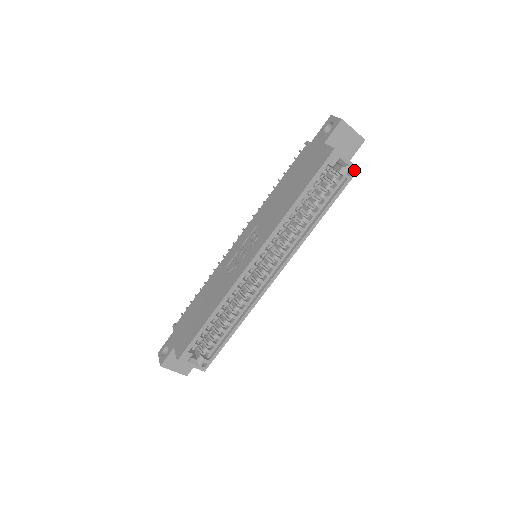
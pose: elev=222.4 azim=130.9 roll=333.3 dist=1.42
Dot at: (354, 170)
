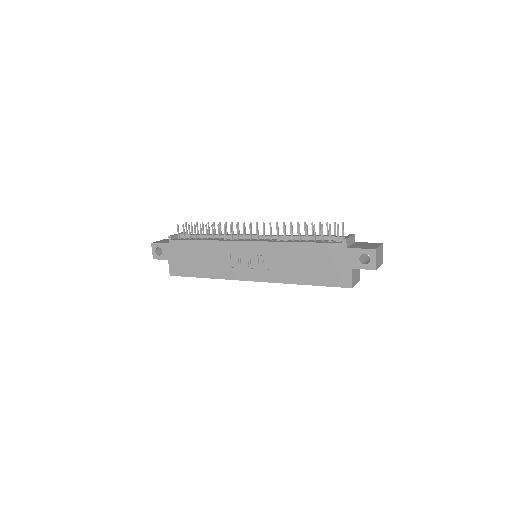
Dot at: occluded
